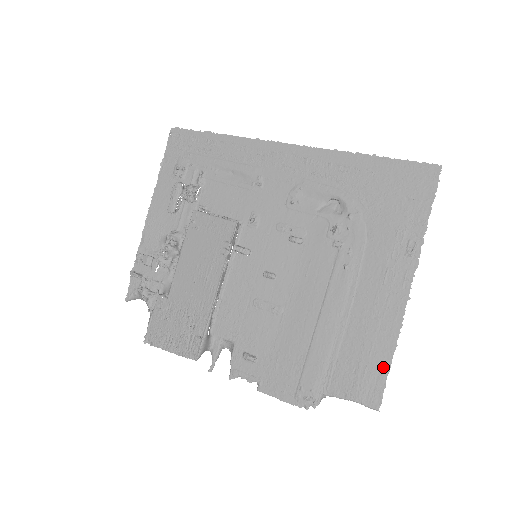
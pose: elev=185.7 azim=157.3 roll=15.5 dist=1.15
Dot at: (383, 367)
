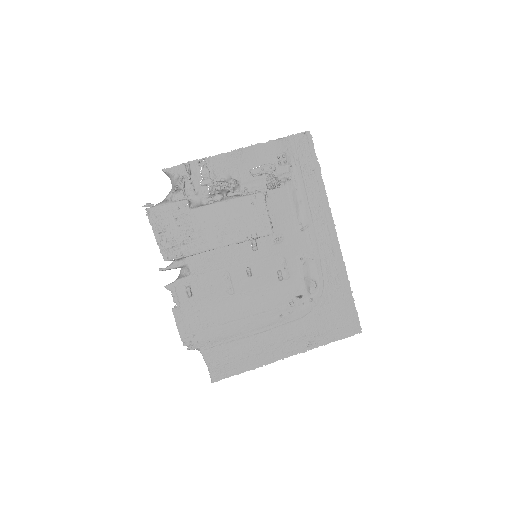
Dot at: (238, 370)
